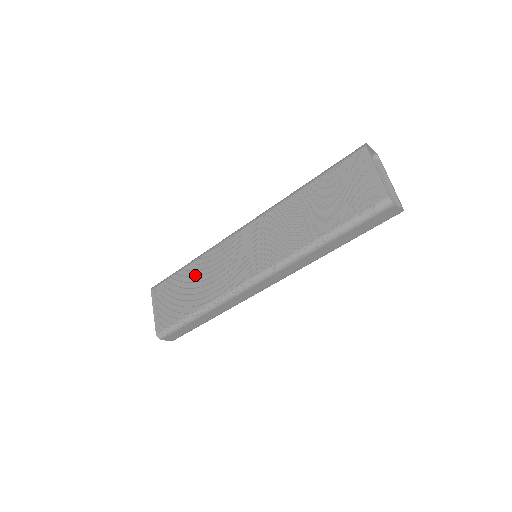
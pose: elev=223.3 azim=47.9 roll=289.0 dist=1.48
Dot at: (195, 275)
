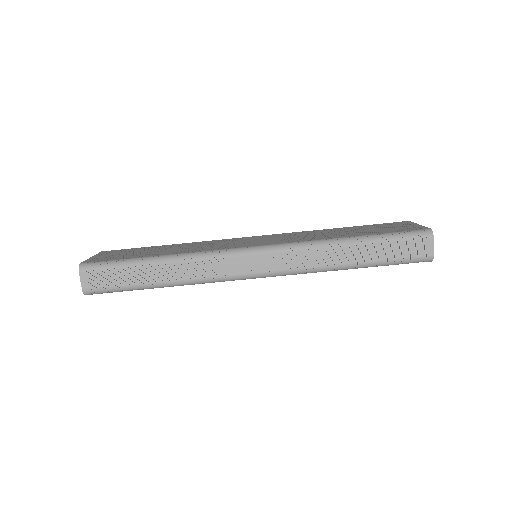
Dot at: (176, 246)
